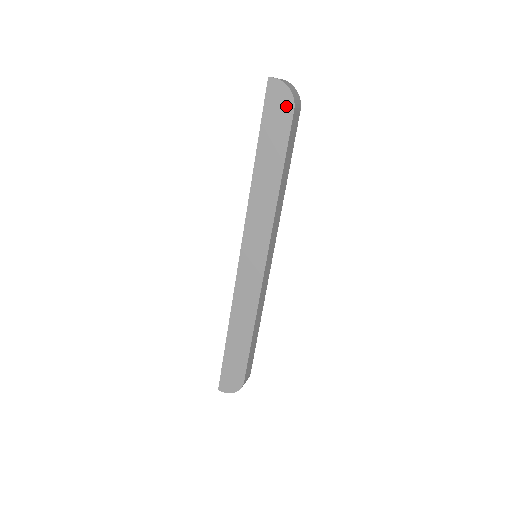
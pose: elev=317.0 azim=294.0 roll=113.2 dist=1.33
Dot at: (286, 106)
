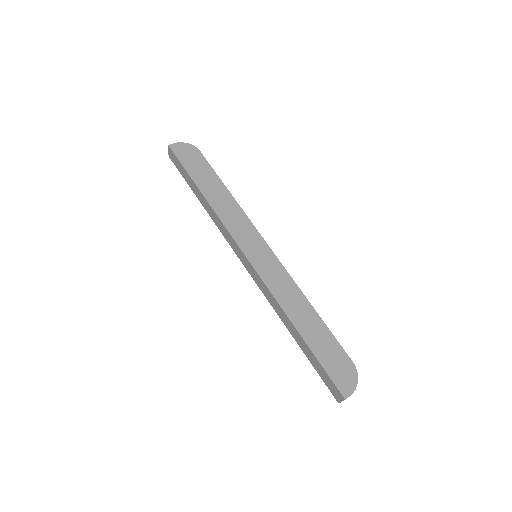
Dot at: (193, 152)
